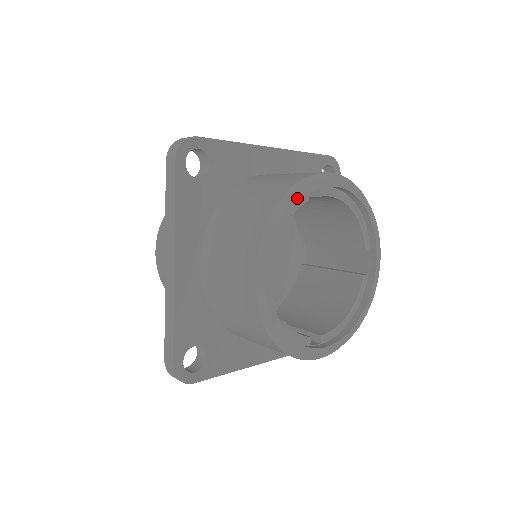
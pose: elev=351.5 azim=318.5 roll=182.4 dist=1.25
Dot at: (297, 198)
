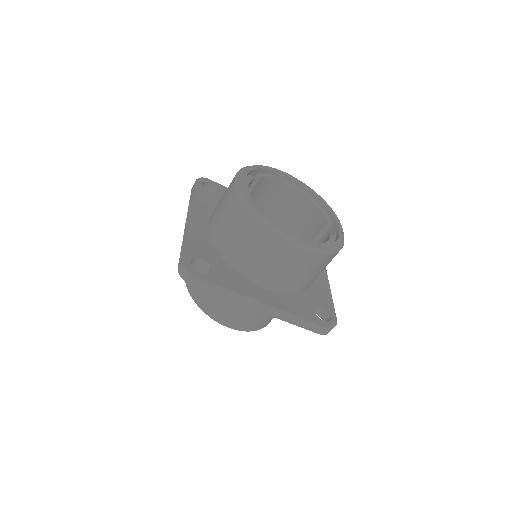
Dot at: (261, 166)
